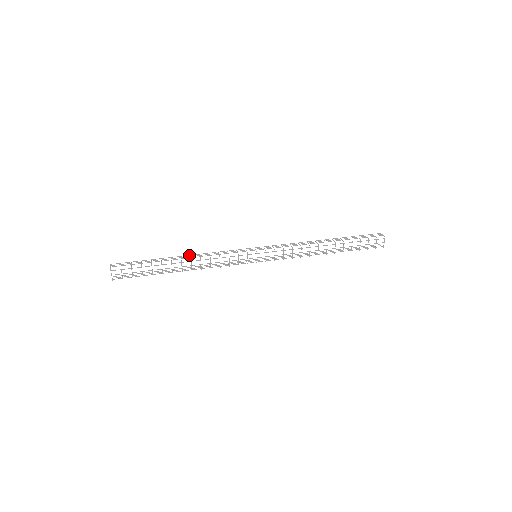
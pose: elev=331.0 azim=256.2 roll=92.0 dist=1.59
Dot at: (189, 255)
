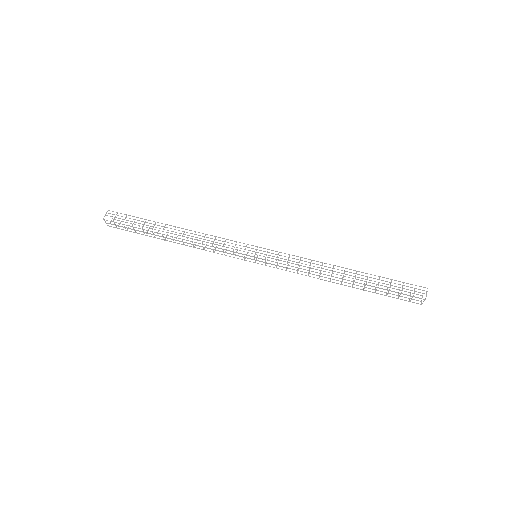
Dot at: occluded
